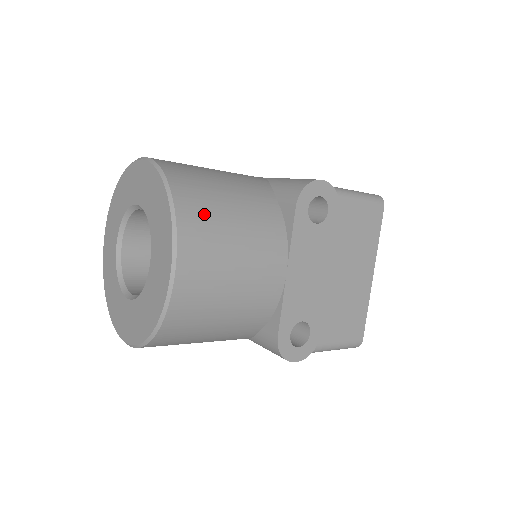
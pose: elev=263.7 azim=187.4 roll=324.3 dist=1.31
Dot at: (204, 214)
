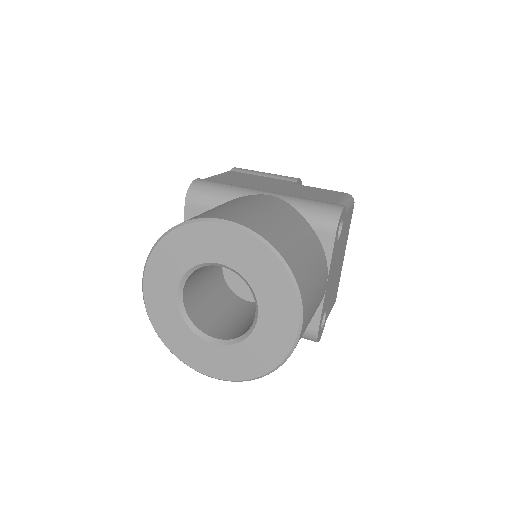
Dot at: (303, 271)
